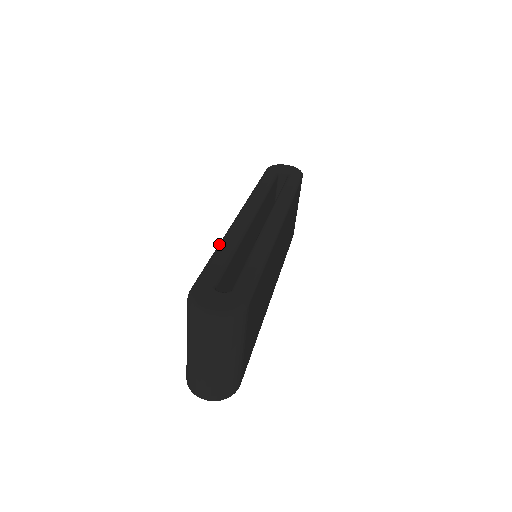
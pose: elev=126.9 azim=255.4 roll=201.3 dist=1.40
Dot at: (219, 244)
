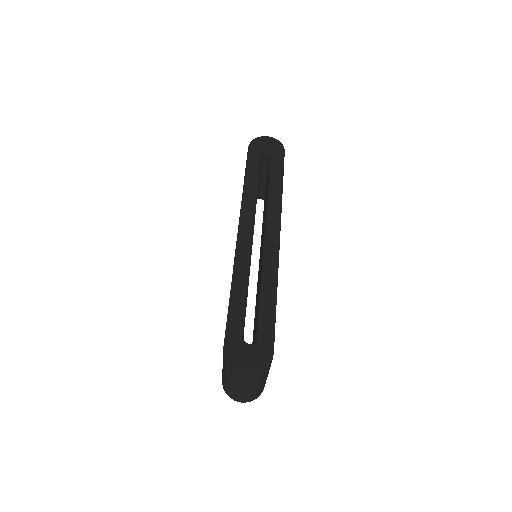
Dot at: (233, 281)
